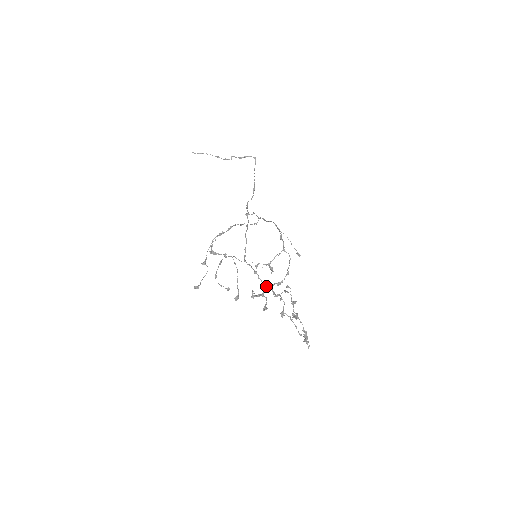
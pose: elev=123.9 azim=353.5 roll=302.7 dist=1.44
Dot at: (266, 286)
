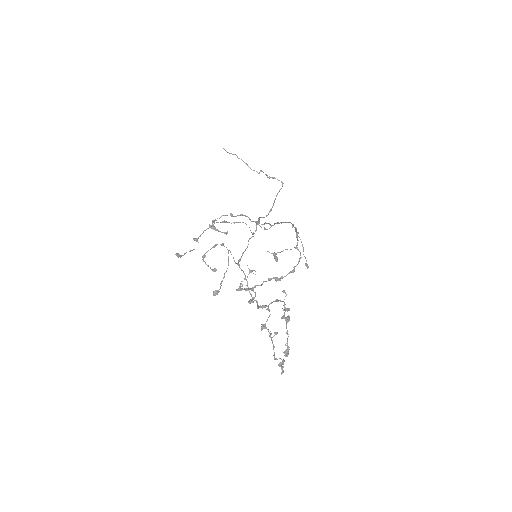
Dot at: (252, 297)
